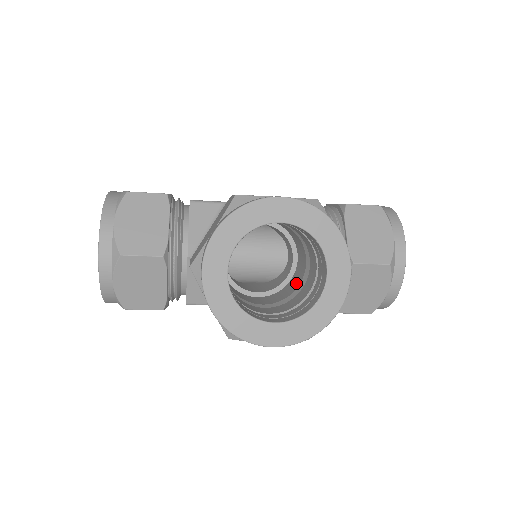
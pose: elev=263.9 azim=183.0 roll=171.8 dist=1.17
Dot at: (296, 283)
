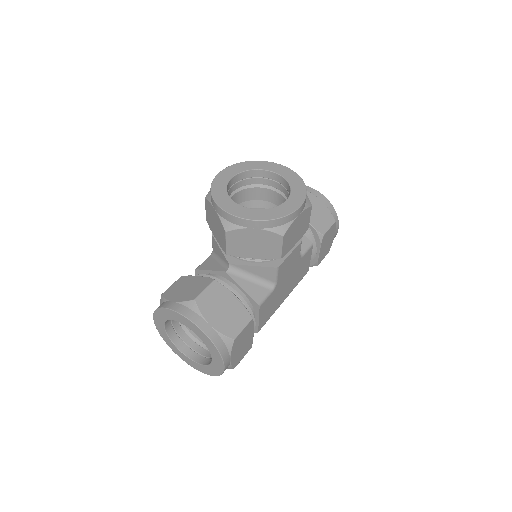
Dot at: occluded
